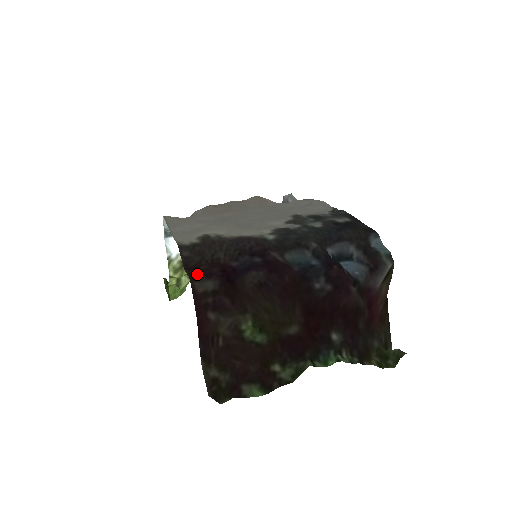
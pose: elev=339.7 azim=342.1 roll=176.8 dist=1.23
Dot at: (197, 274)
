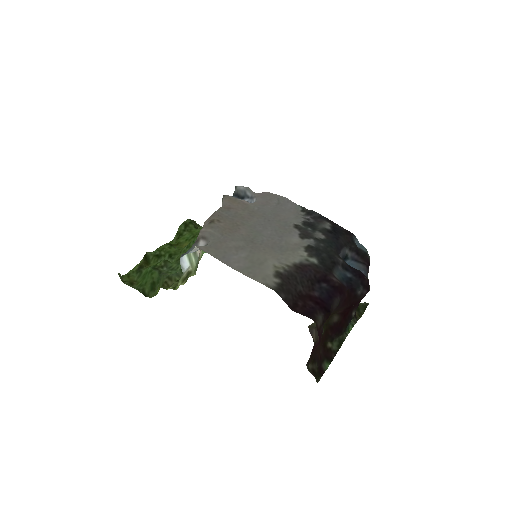
Dot at: (307, 313)
